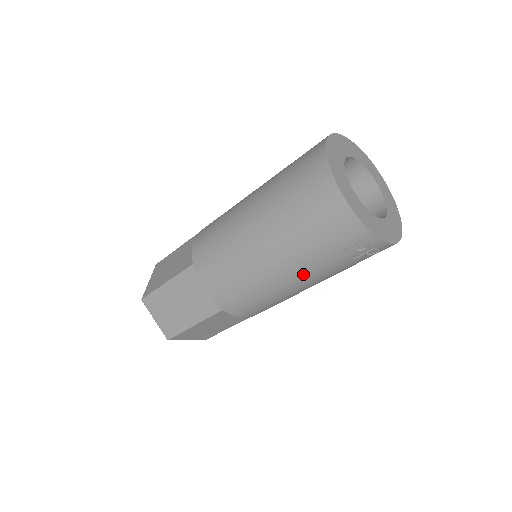
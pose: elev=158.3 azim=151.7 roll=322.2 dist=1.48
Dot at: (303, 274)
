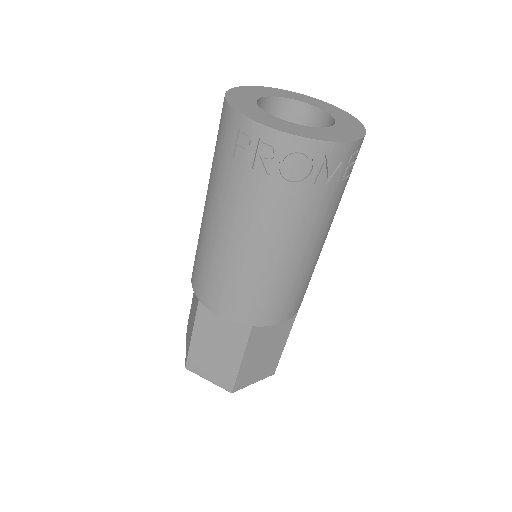
Dot at: (225, 211)
